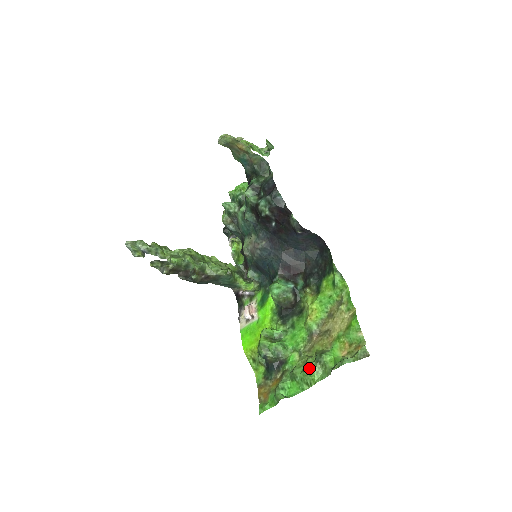
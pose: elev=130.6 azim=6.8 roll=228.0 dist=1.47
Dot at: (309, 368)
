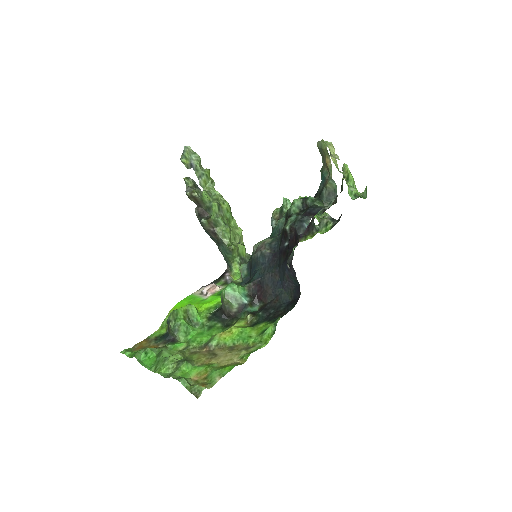
Dot at: (169, 359)
